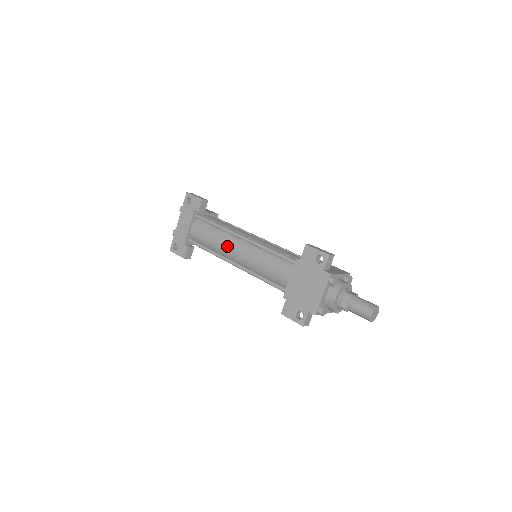
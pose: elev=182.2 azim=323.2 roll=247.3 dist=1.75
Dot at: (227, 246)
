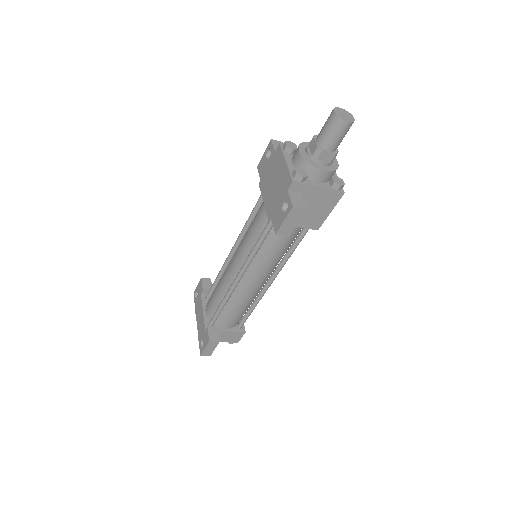
Dot at: (226, 274)
